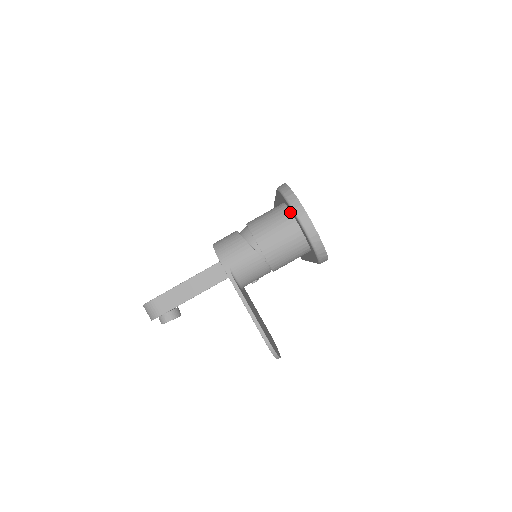
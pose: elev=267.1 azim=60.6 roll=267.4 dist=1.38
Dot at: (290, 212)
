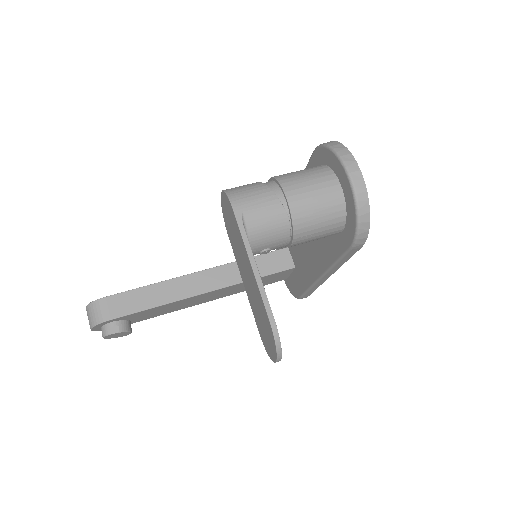
Dot at: (331, 169)
